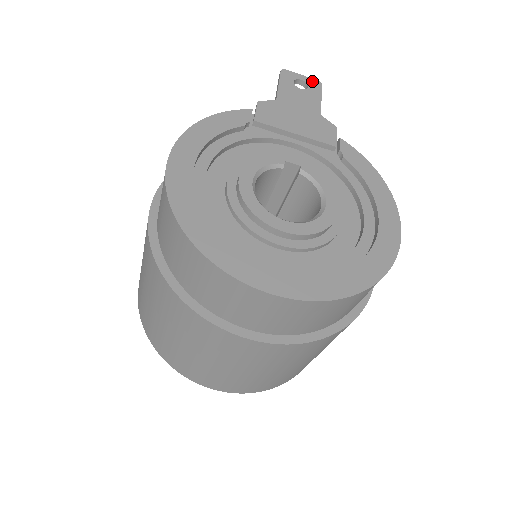
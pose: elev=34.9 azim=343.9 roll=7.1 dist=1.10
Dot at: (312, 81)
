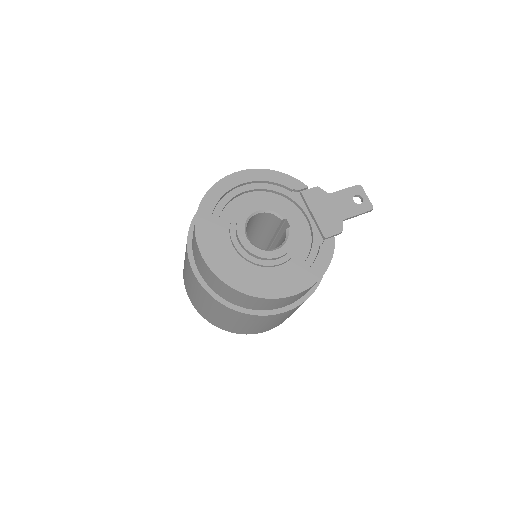
Dot at: (368, 203)
